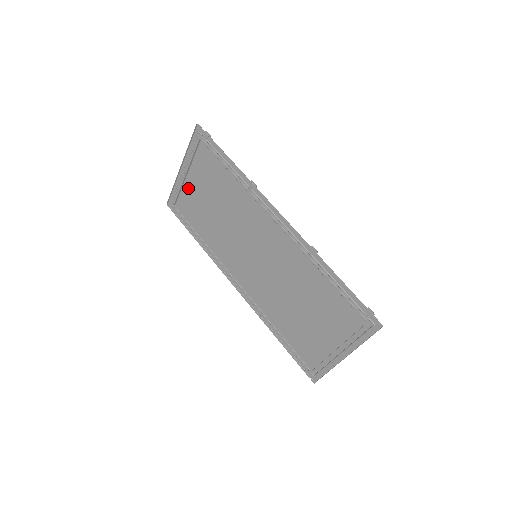
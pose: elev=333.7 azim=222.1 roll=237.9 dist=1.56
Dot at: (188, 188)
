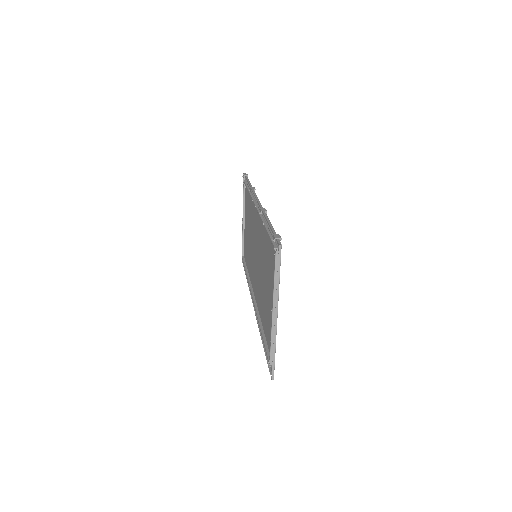
Dot at: (245, 232)
